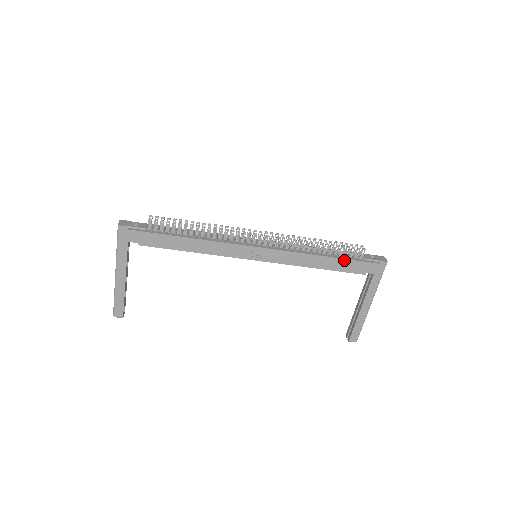
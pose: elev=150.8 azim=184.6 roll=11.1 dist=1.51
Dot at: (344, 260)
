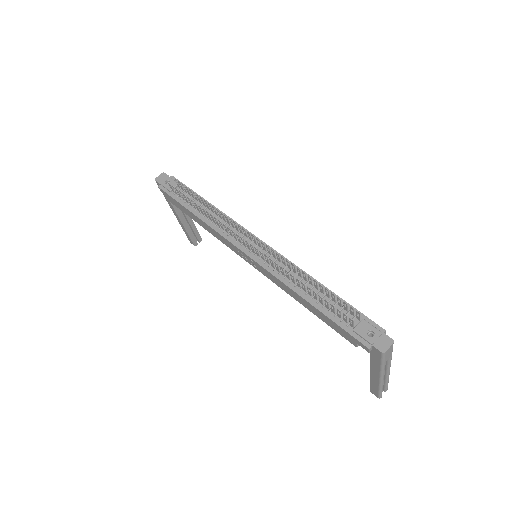
Dot at: (326, 316)
